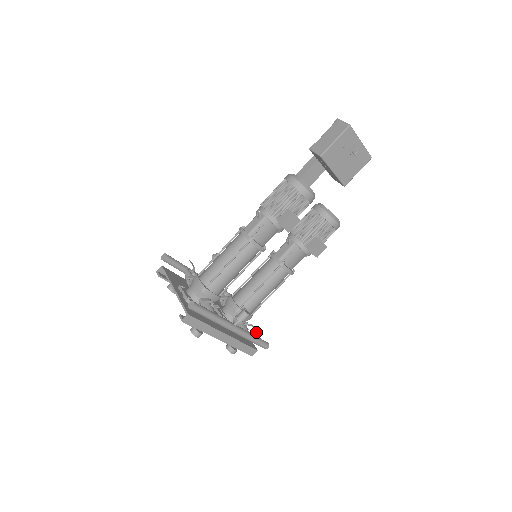
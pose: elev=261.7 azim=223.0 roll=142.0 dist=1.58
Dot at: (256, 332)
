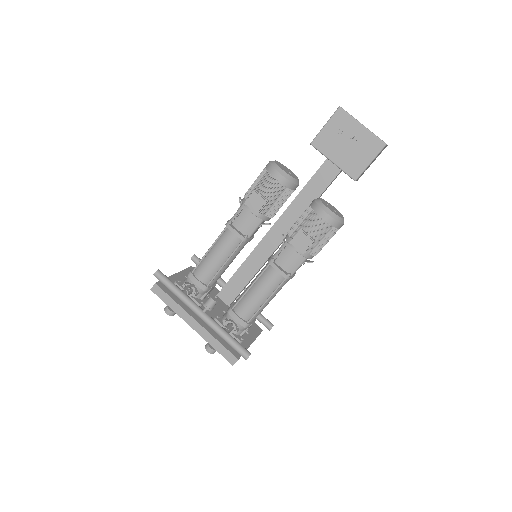
Dot at: occluded
